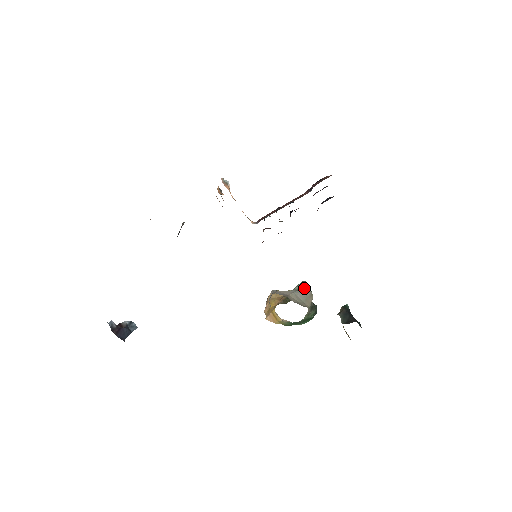
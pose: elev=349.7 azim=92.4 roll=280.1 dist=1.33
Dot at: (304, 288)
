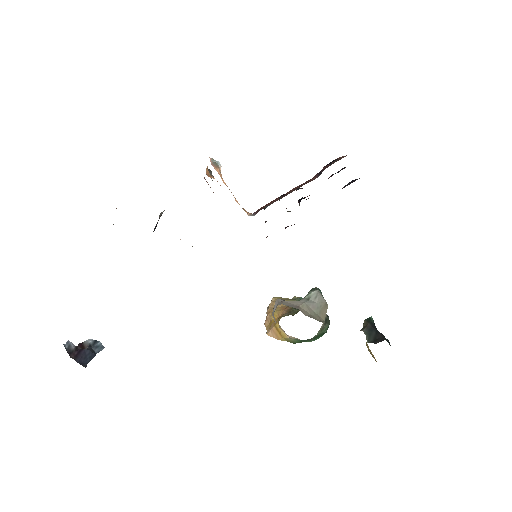
Dot at: (317, 296)
